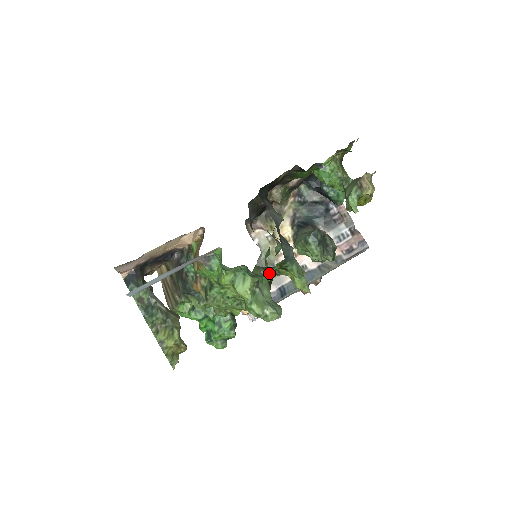
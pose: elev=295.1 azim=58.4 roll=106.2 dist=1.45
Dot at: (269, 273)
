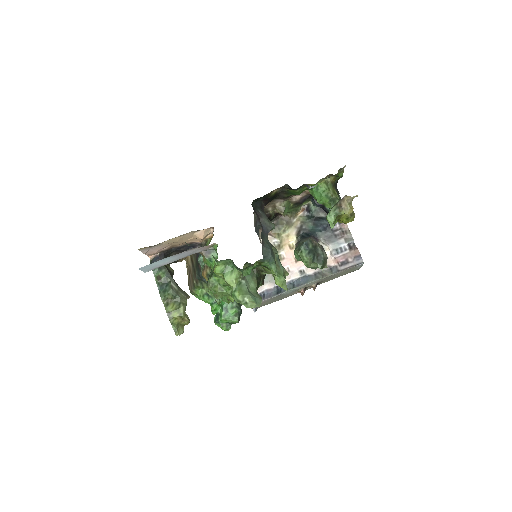
Dot at: (250, 268)
